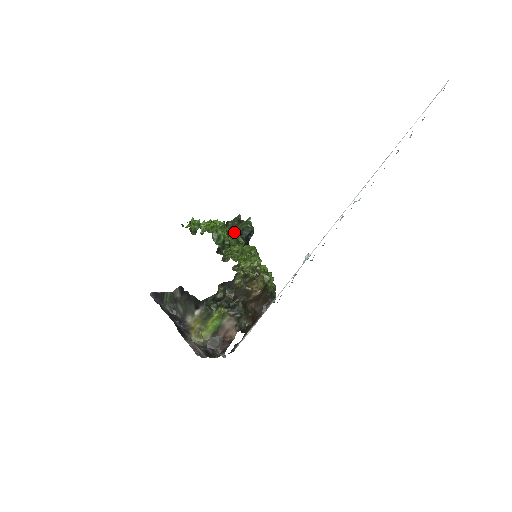
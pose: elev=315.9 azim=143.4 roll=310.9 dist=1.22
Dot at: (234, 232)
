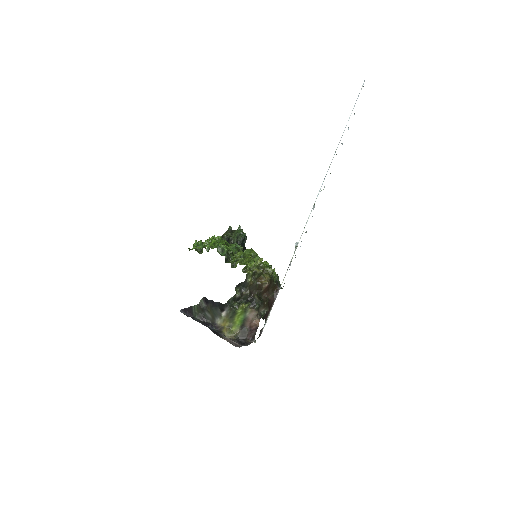
Dot at: (230, 242)
